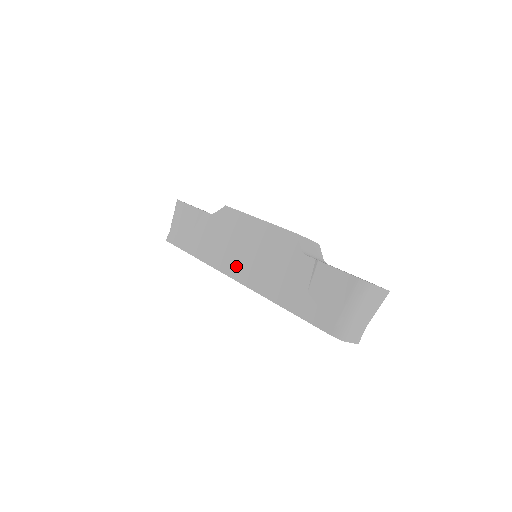
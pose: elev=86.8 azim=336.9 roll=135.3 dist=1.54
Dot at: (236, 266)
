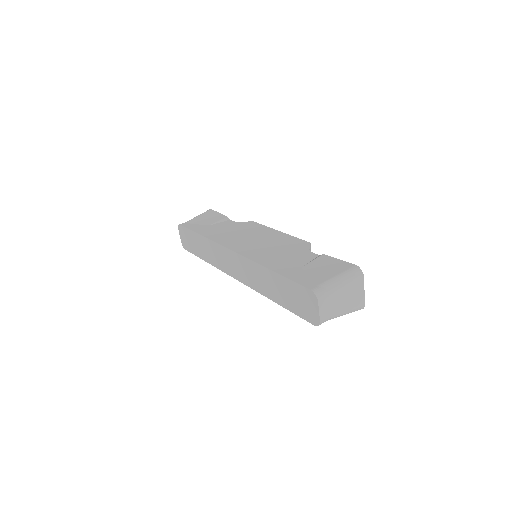
Dot at: (240, 245)
